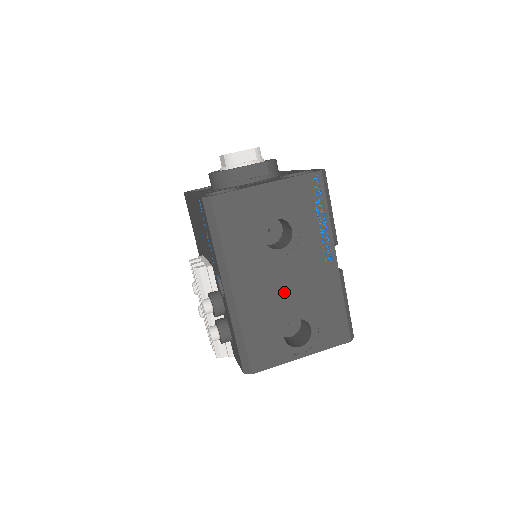
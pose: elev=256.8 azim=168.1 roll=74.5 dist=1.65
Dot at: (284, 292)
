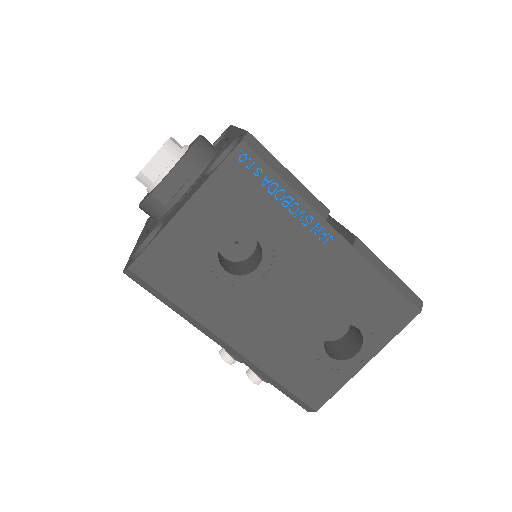
Dot at: (295, 311)
